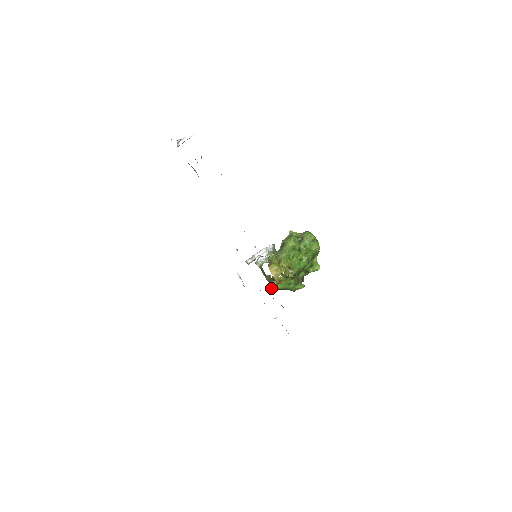
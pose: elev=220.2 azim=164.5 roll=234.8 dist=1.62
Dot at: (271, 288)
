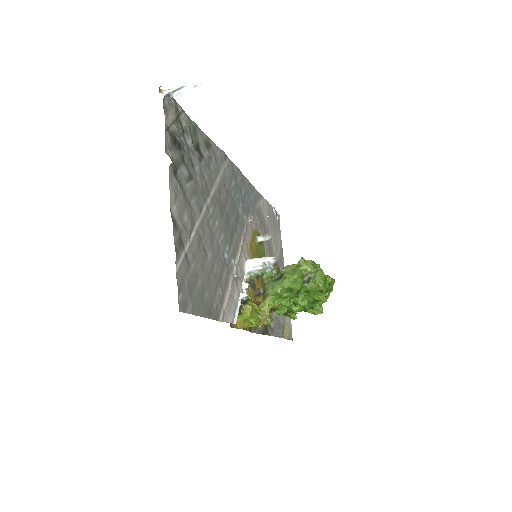
Dot at: (257, 301)
